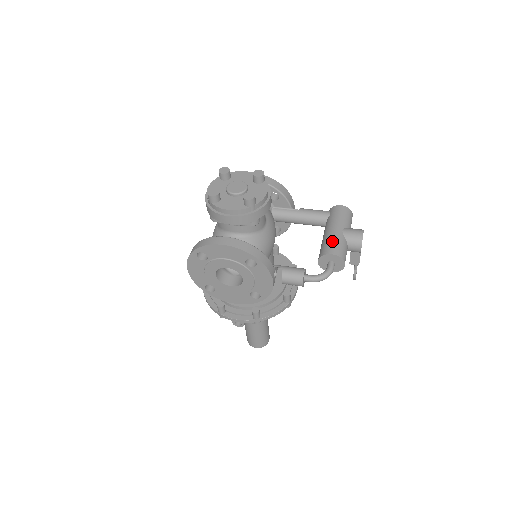
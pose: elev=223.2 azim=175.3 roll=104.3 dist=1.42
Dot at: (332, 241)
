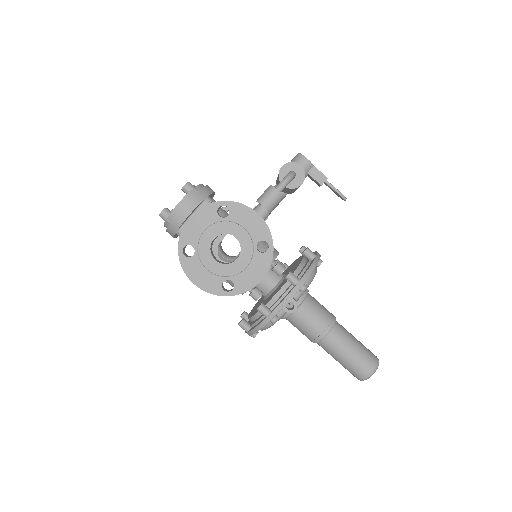
Dot at: occluded
